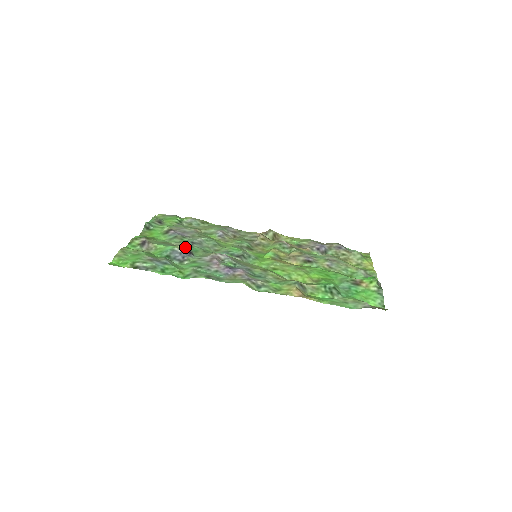
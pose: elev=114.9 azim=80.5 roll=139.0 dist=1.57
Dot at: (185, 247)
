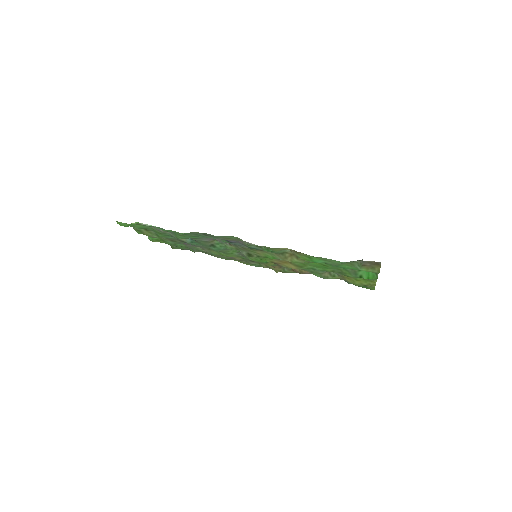
Dot at: (190, 243)
